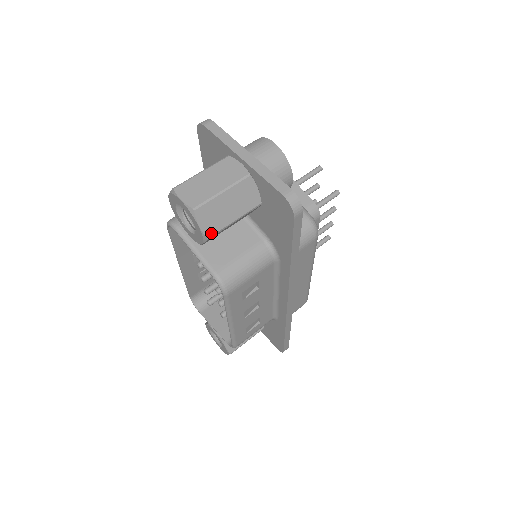
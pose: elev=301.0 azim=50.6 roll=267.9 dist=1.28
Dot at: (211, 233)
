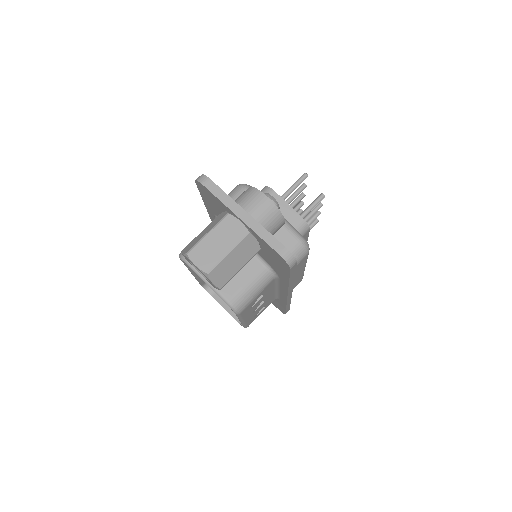
Dot at: (223, 284)
